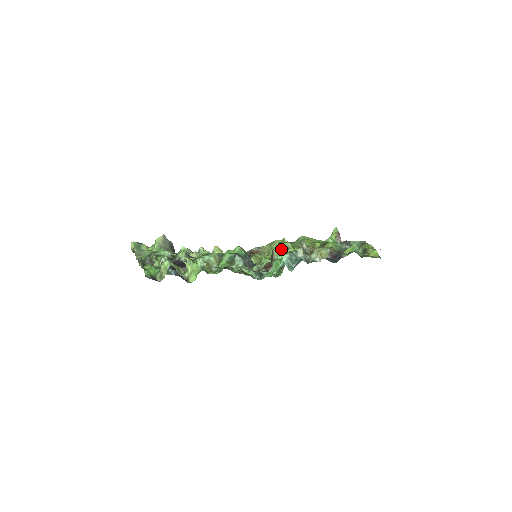
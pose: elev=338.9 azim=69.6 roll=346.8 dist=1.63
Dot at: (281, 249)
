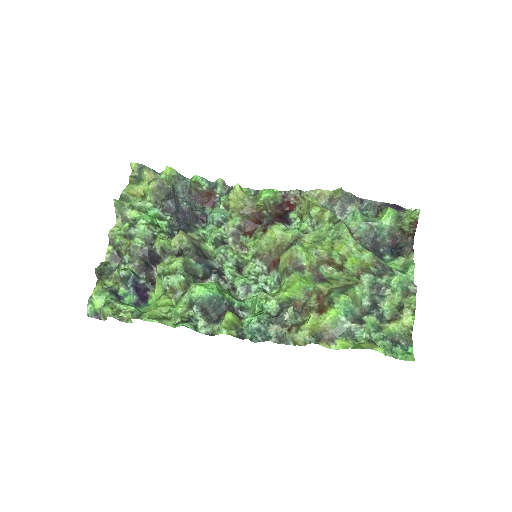
Dot at: (288, 262)
